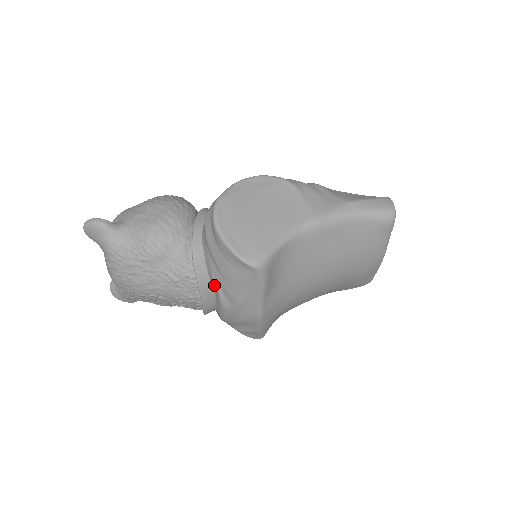
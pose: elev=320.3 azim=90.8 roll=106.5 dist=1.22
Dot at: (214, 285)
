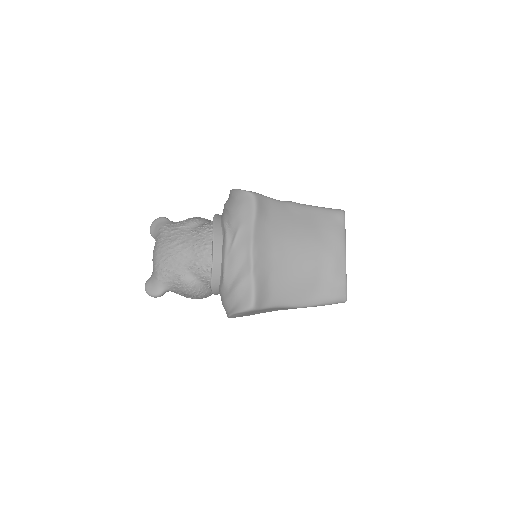
Dot at: (224, 226)
